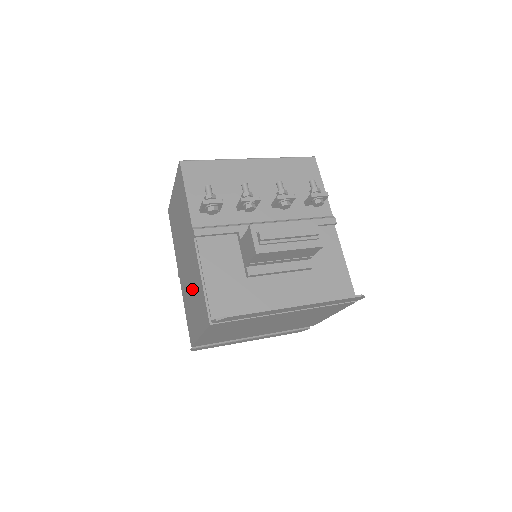
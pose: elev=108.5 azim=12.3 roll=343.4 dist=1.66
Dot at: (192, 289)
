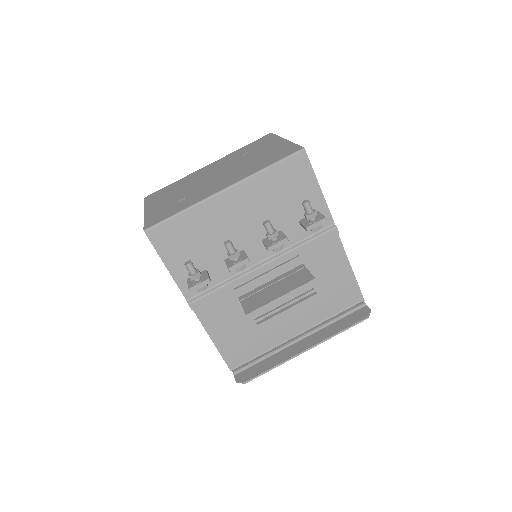
Dot at: occluded
